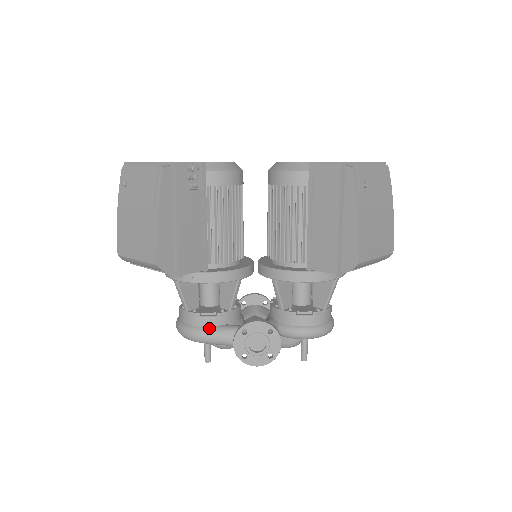
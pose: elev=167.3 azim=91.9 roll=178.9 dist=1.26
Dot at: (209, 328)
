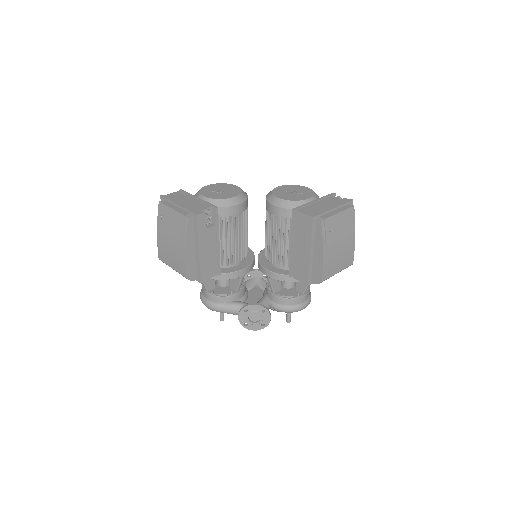
Dot at: (222, 304)
